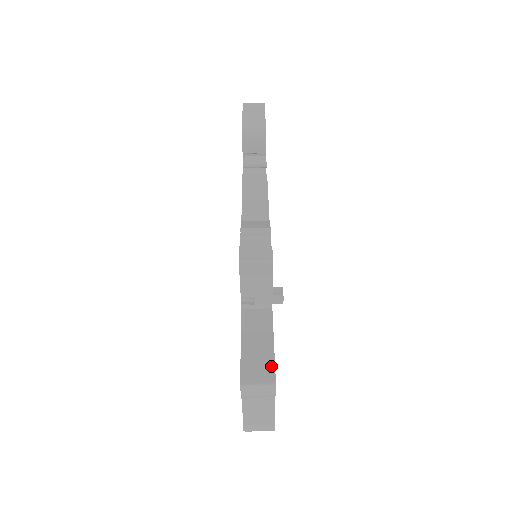
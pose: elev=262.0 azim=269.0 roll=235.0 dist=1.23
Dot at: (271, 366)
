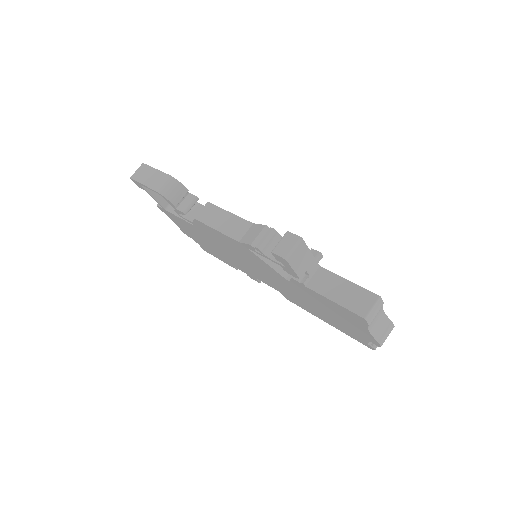
Dot at: (365, 292)
